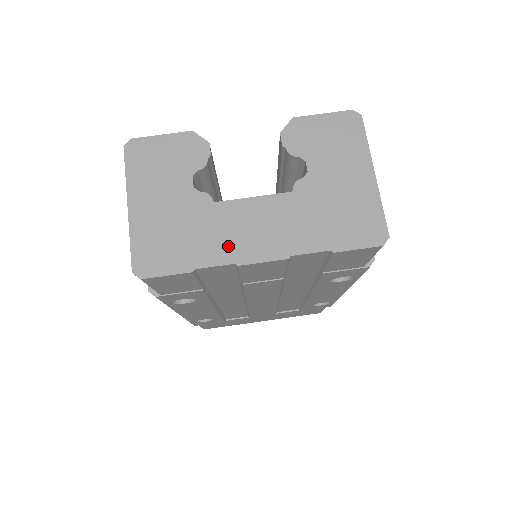
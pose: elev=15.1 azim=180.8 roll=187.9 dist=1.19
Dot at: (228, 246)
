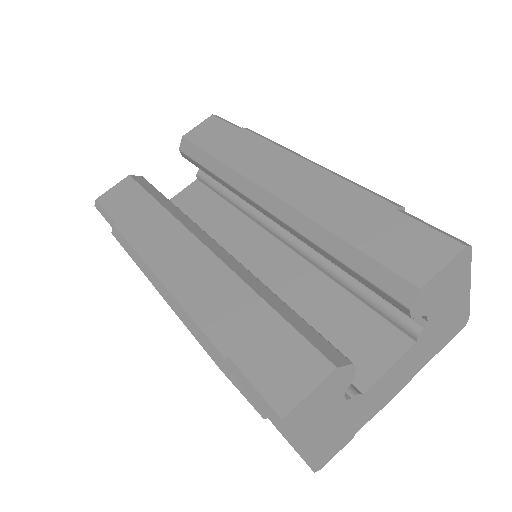
Dot at: (375, 407)
